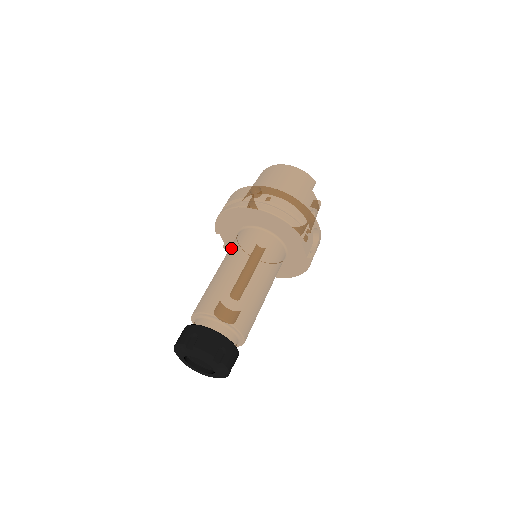
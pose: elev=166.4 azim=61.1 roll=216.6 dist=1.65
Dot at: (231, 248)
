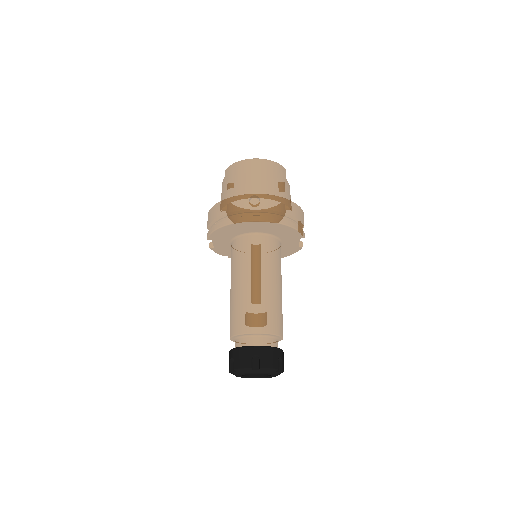
Dot at: (241, 259)
